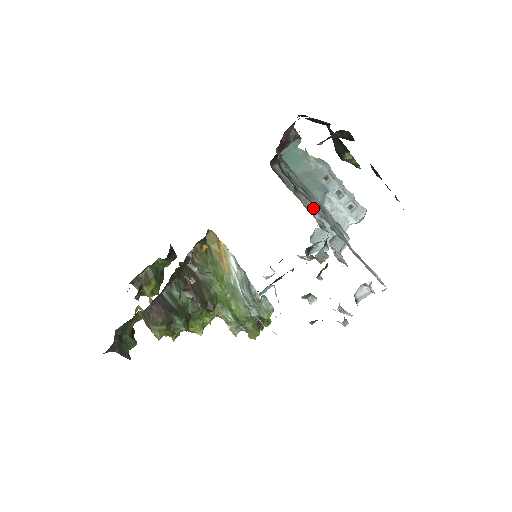
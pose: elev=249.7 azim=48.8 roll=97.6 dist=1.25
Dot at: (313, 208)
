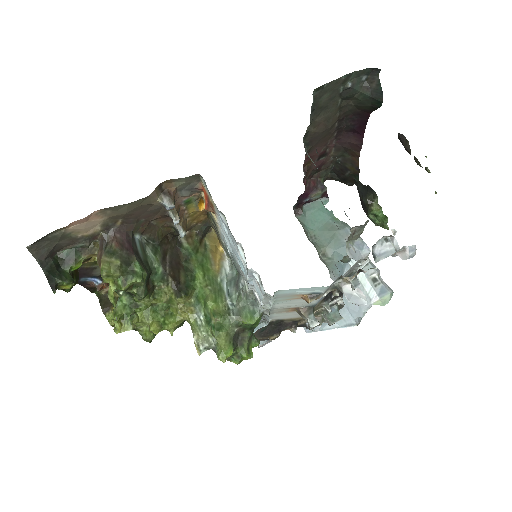
Dot at: (331, 269)
